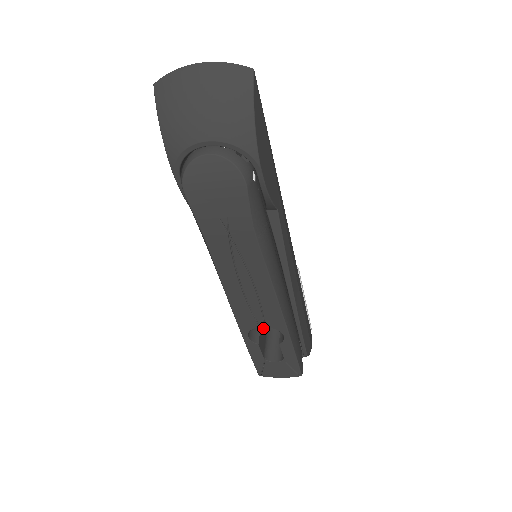
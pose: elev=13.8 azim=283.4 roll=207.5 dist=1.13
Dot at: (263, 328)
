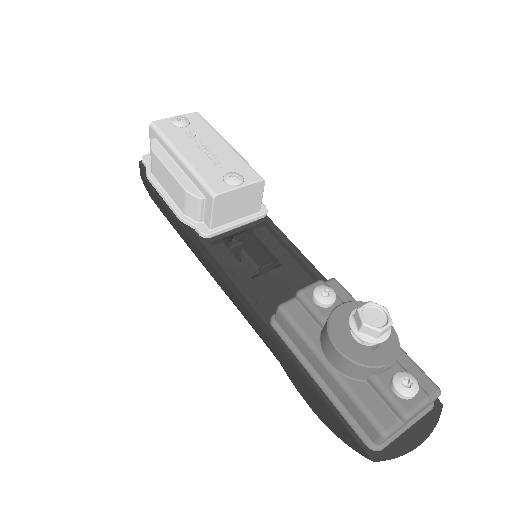
Dot at: occluded
